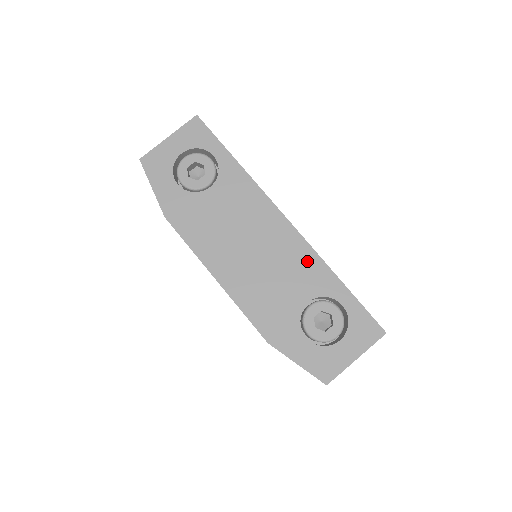
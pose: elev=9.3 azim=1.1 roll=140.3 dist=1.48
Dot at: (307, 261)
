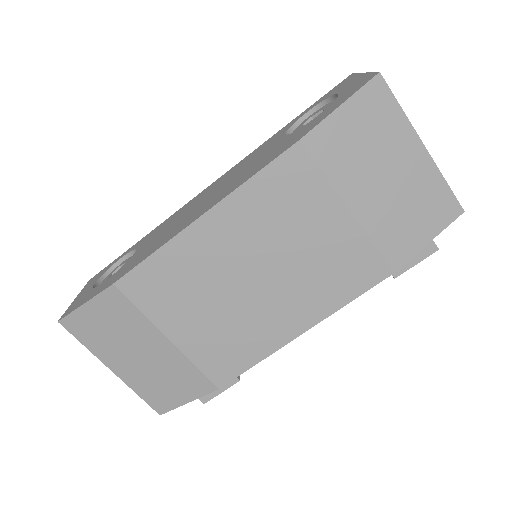
Dot at: (252, 155)
